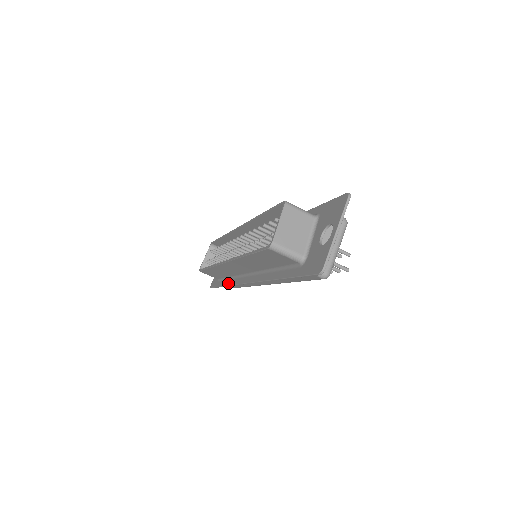
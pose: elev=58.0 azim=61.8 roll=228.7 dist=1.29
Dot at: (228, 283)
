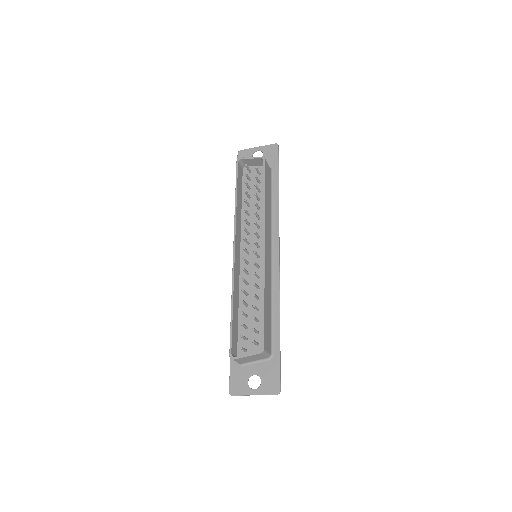
Dot at: occluded
